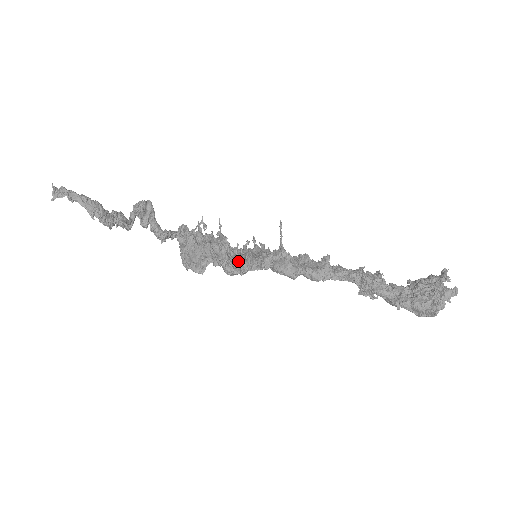
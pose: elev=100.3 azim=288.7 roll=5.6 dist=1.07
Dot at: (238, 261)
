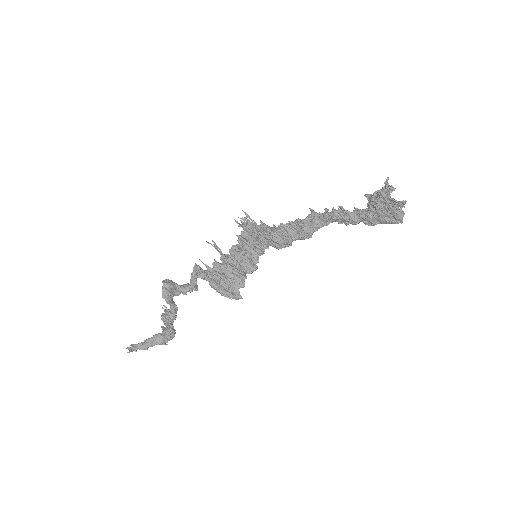
Dot at: (248, 260)
